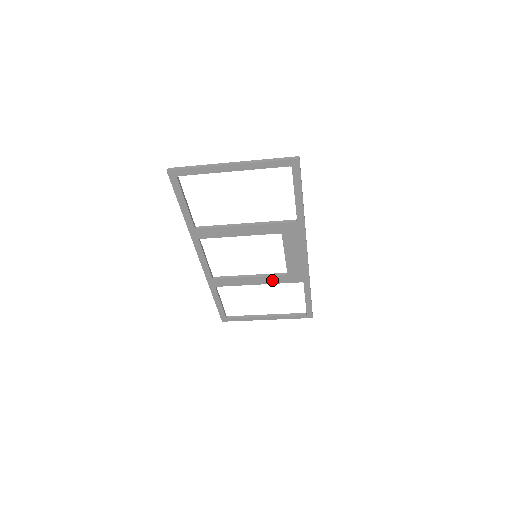
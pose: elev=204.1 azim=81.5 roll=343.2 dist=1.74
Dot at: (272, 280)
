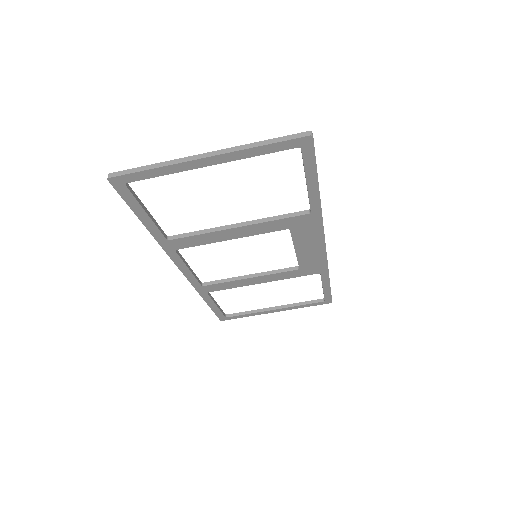
Dot at: (279, 276)
